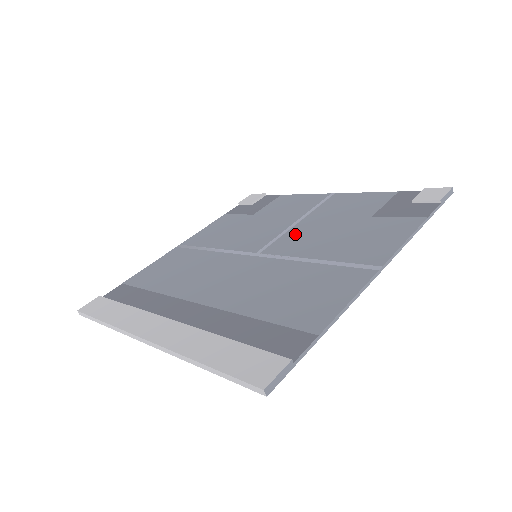
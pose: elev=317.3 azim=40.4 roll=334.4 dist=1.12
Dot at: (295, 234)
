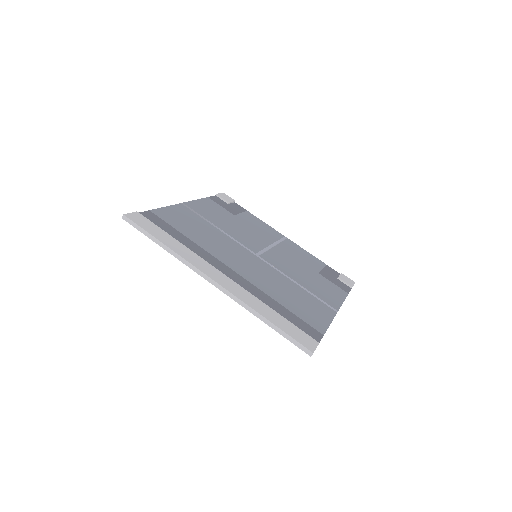
Dot at: (277, 255)
